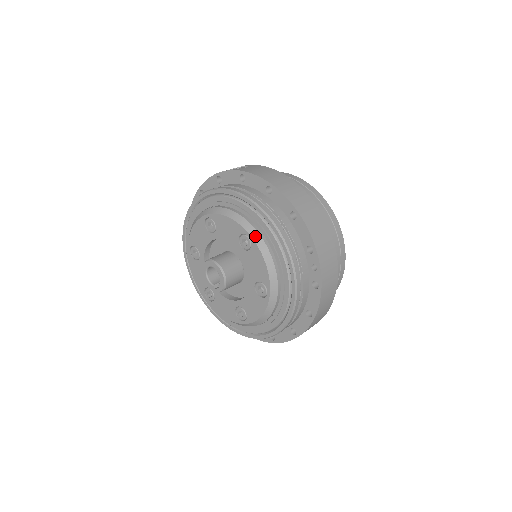
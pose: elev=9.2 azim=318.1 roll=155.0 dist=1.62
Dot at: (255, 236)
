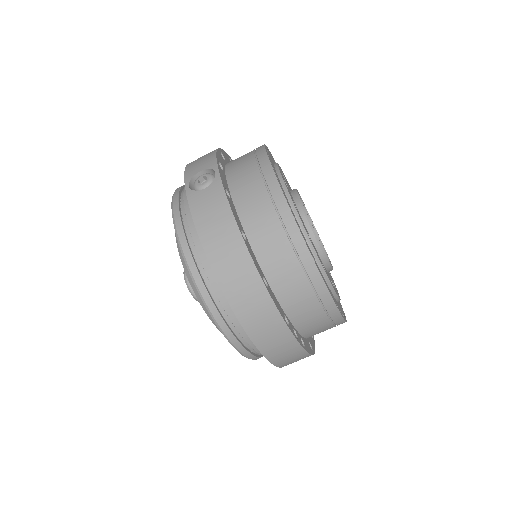
Dot at: (198, 296)
